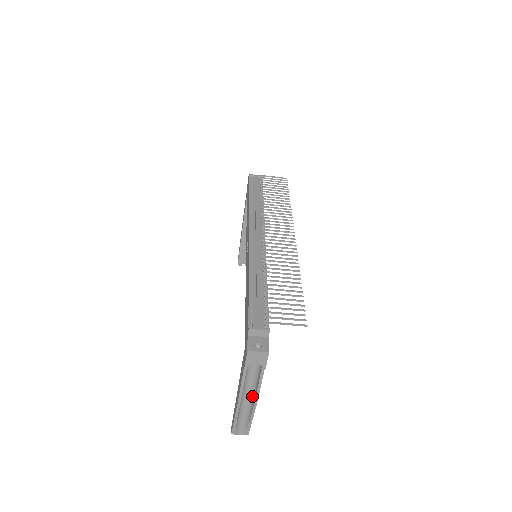
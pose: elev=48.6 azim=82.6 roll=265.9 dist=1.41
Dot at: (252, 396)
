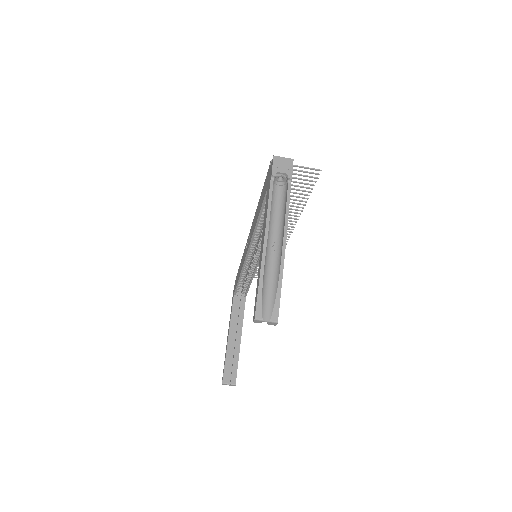
Dot at: (279, 240)
